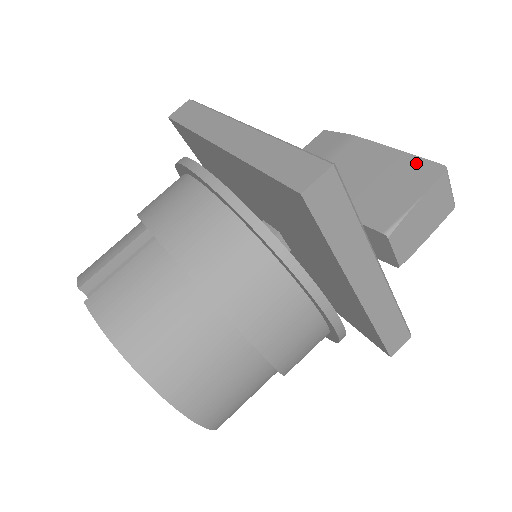
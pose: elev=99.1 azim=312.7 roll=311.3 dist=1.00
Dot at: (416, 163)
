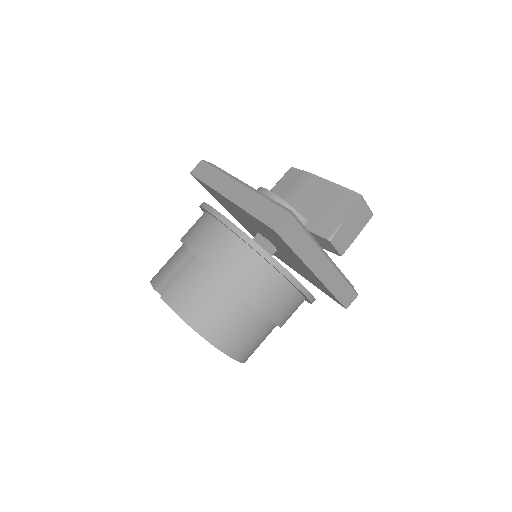
Dot at: (345, 193)
